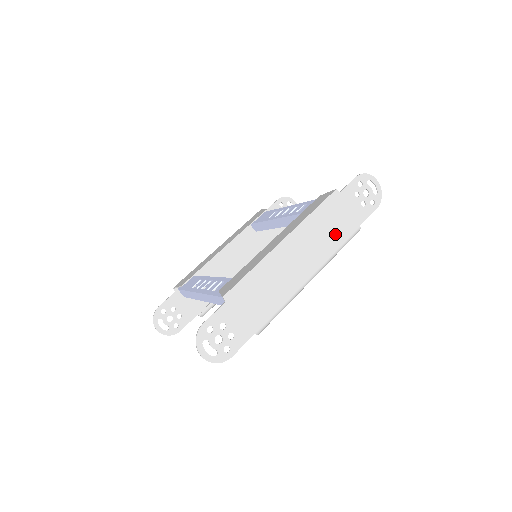
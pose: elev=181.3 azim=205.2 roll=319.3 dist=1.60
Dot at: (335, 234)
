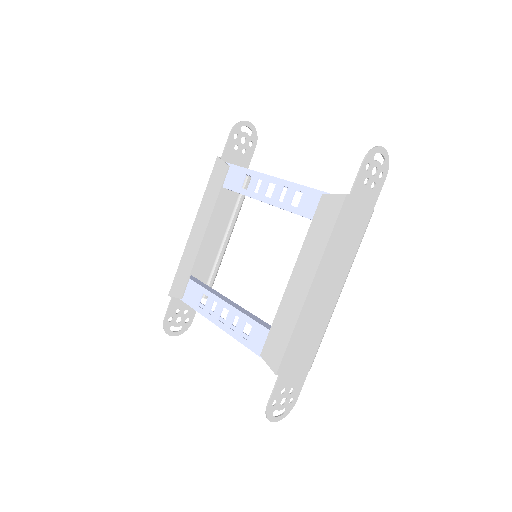
Dot at: (353, 238)
